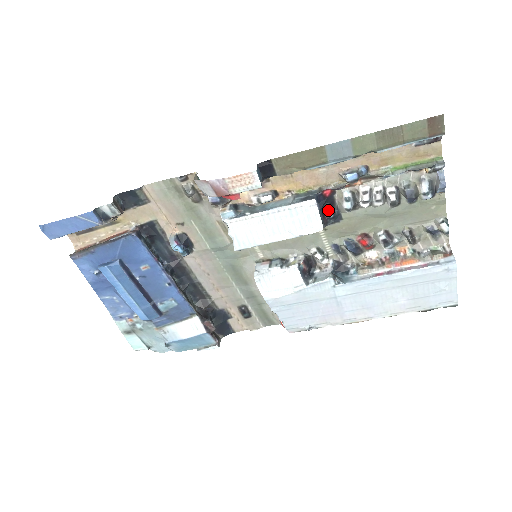
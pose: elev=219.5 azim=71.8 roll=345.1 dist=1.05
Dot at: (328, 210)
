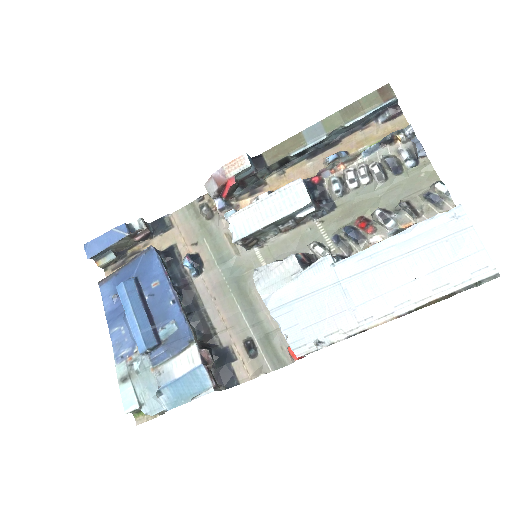
Dot at: (320, 199)
